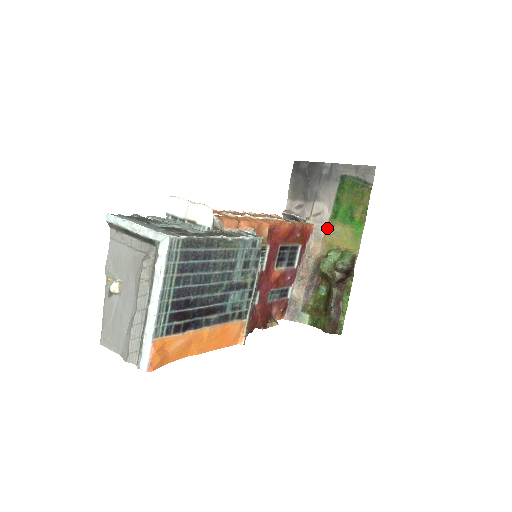
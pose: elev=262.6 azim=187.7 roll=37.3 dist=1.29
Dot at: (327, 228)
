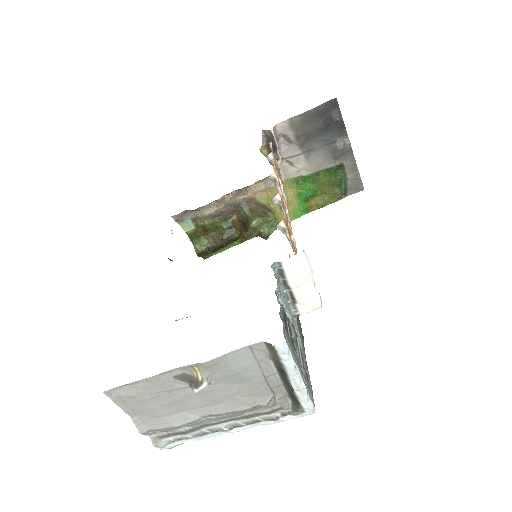
Dot at: (284, 183)
